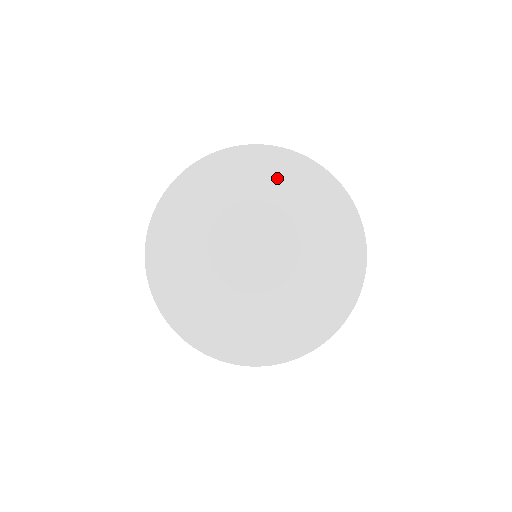
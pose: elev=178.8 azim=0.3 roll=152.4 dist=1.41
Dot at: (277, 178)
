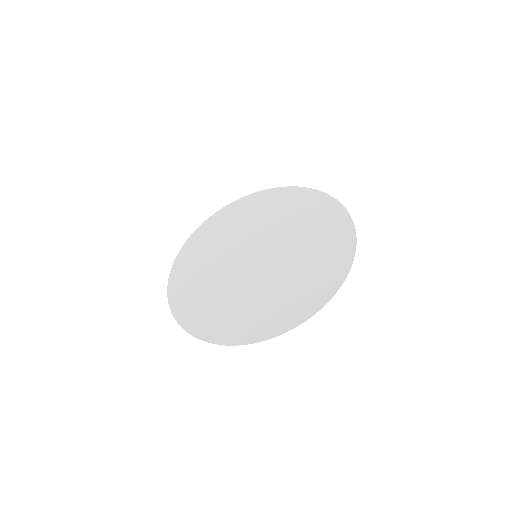
Dot at: (241, 214)
